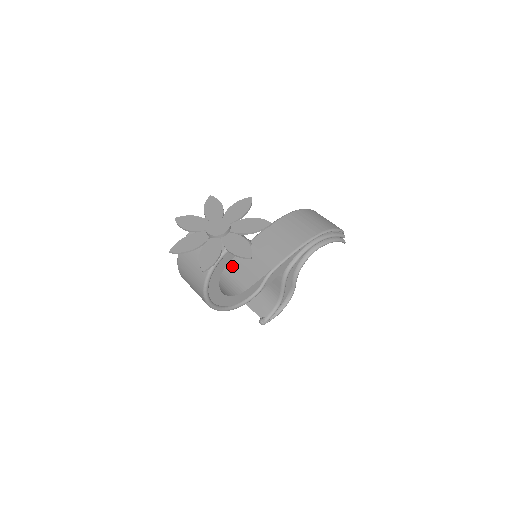
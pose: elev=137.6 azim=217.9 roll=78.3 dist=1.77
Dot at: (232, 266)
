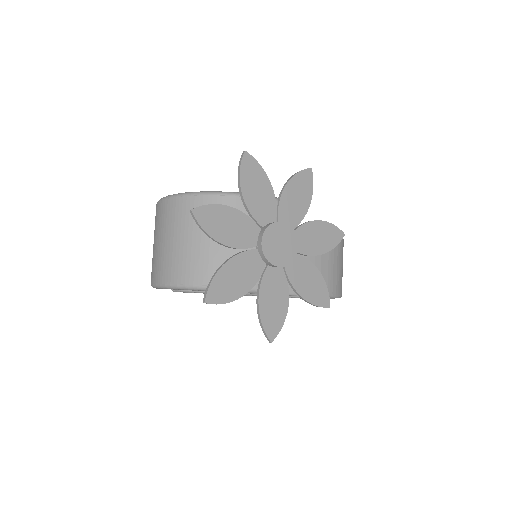
Dot at: occluded
